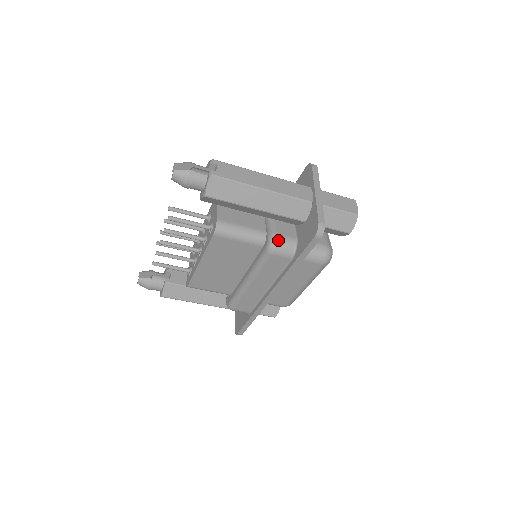
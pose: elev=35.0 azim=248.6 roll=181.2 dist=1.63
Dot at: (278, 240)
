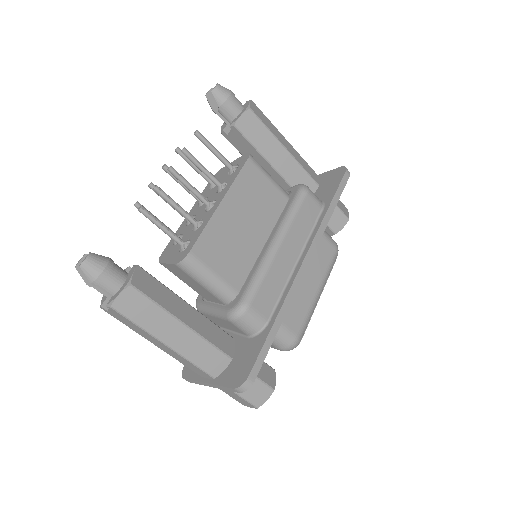
Dot at: occluded
